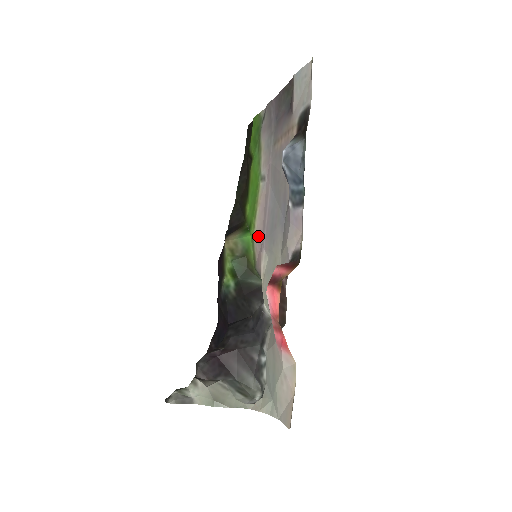
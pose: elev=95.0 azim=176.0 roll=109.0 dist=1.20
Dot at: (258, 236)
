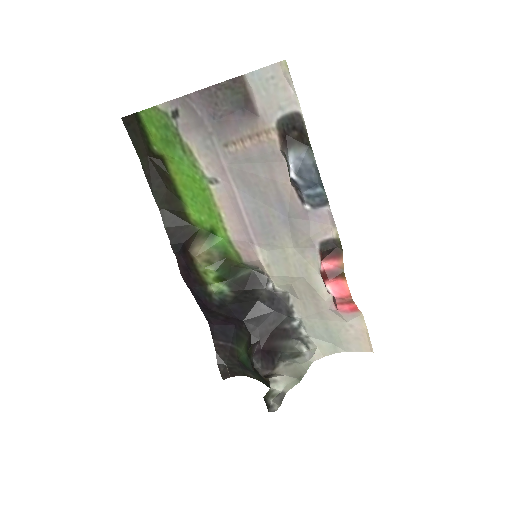
Dot at: (238, 237)
